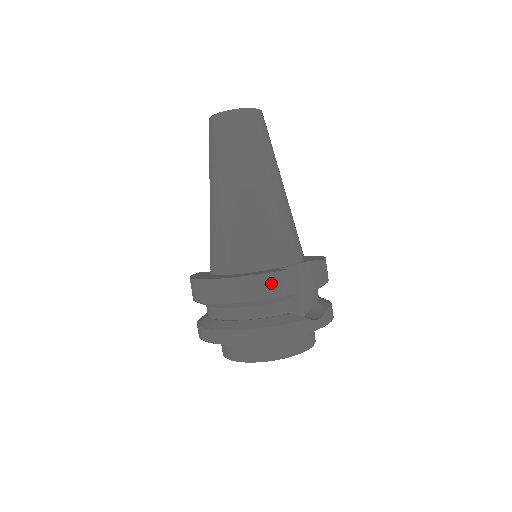
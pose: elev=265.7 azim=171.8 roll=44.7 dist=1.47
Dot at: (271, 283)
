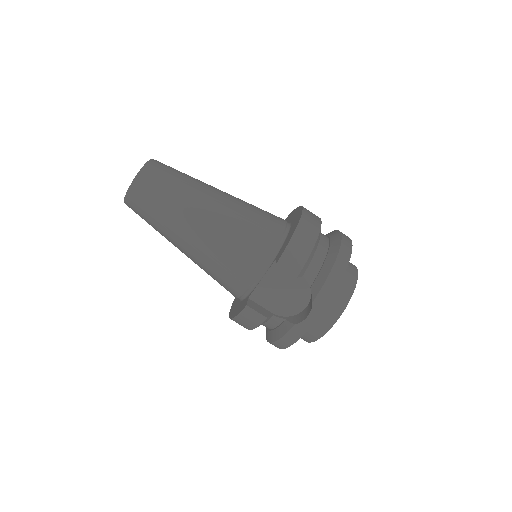
Dot at: (246, 319)
